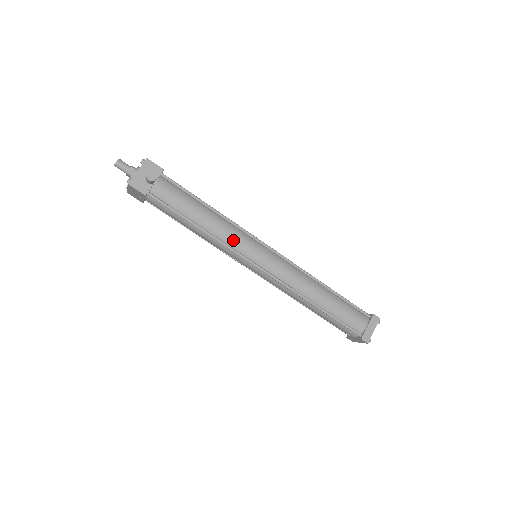
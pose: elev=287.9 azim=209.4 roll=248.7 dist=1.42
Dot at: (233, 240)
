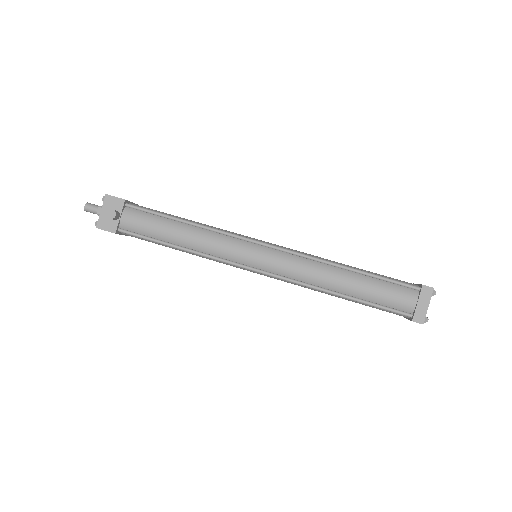
Dot at: (219, 249)
